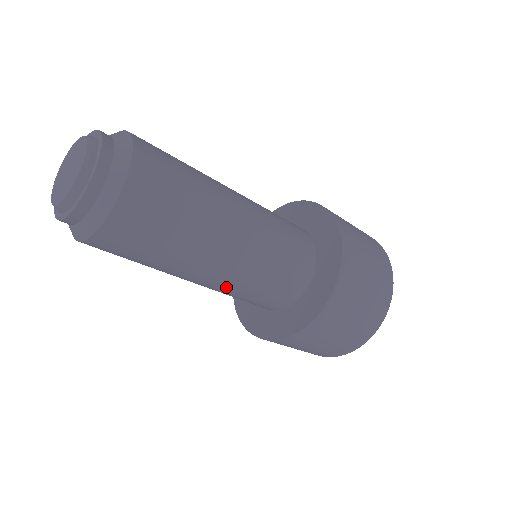
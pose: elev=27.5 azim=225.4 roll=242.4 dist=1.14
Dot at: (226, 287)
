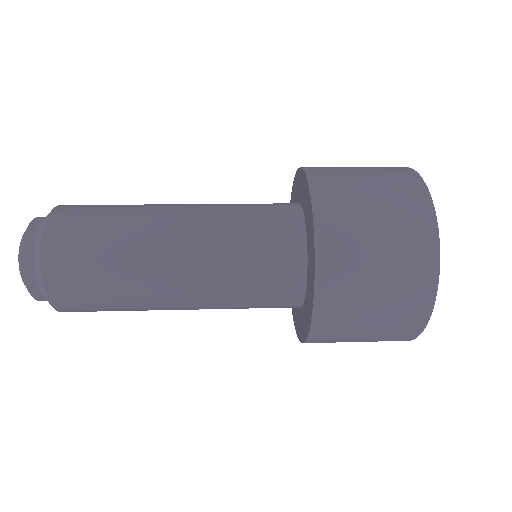
Dot at: occluded
